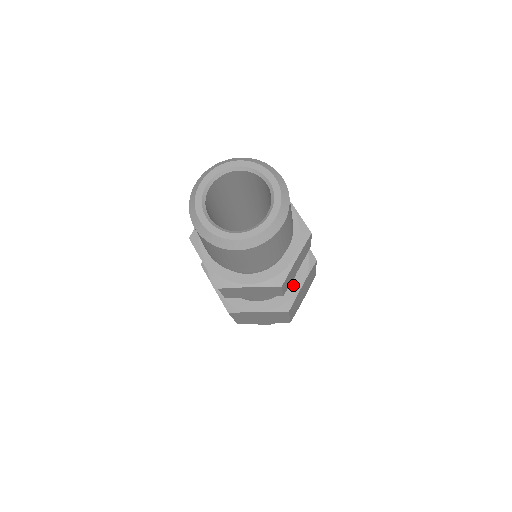
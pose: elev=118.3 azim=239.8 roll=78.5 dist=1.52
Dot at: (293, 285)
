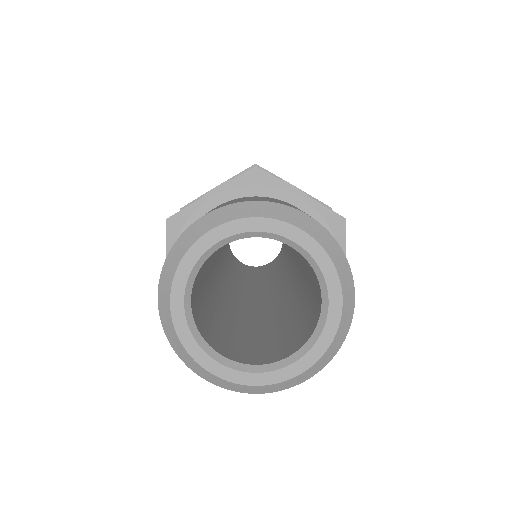
Dot at: occluded
